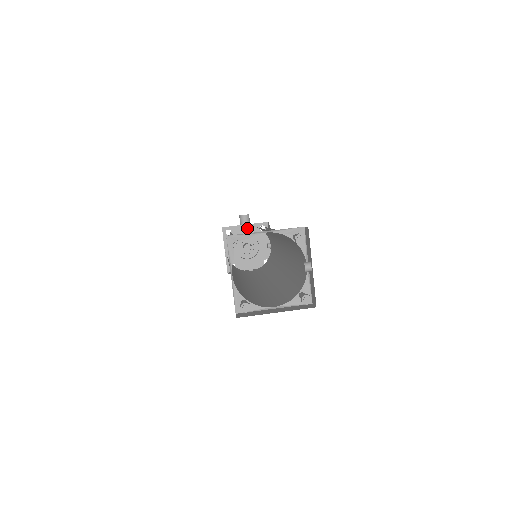
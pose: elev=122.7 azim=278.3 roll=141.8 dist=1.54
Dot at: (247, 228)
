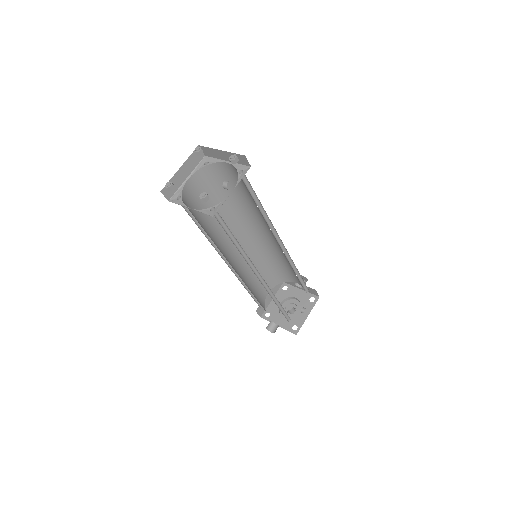
Dot at: (301, 293)
